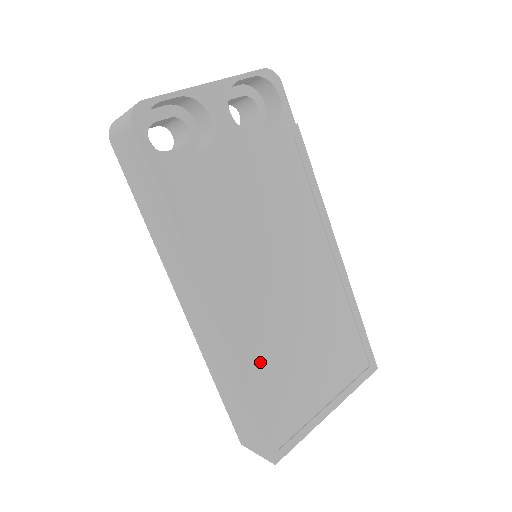
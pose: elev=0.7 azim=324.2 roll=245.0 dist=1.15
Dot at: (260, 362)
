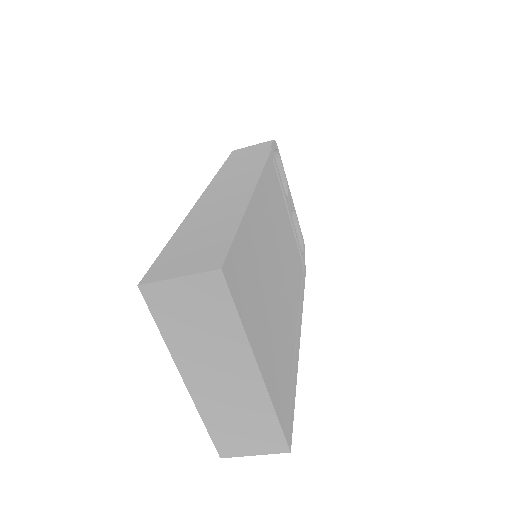
Dot at: (254, 238)
